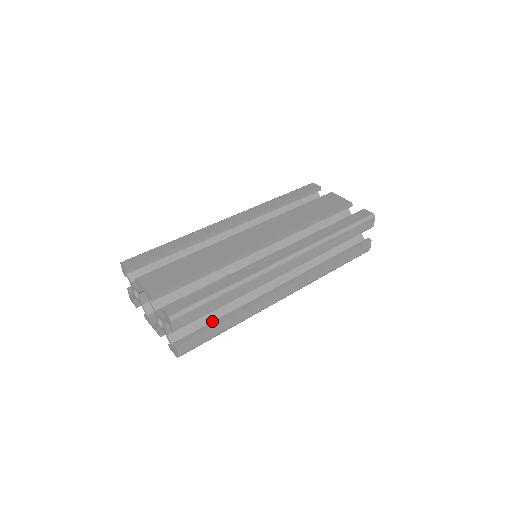
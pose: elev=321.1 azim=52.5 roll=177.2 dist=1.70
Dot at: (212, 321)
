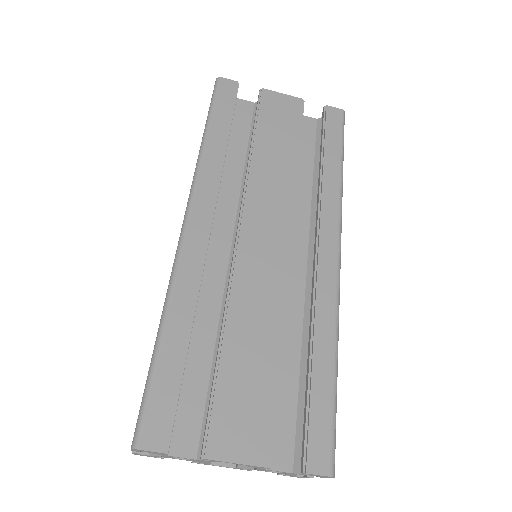
Dot at: occluded
